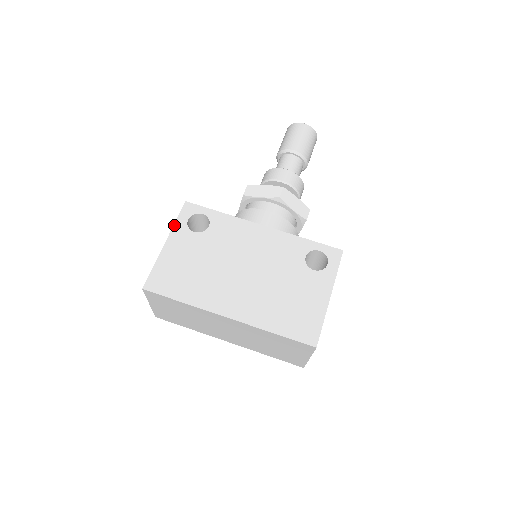
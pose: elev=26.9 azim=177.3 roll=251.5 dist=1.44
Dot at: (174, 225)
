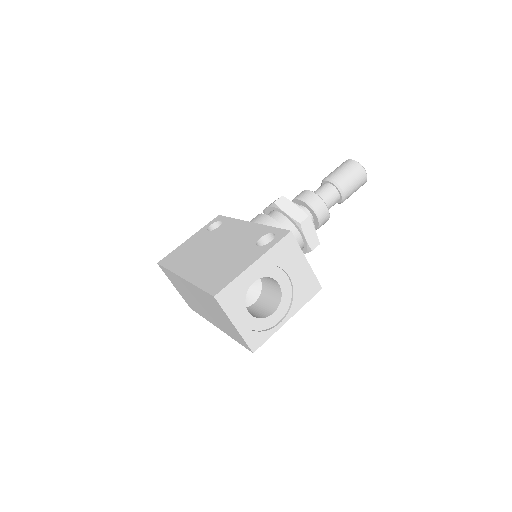
Dot at: (201, 228)
